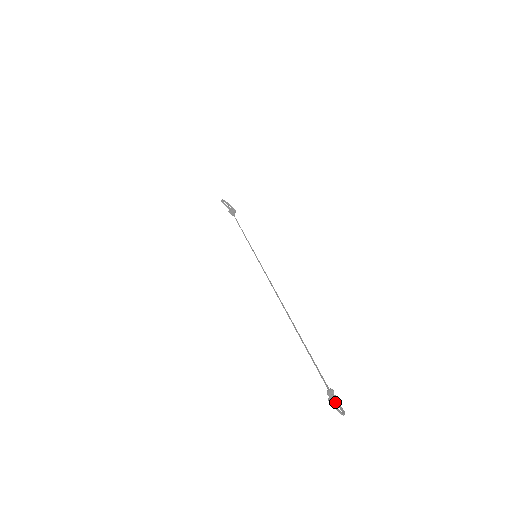
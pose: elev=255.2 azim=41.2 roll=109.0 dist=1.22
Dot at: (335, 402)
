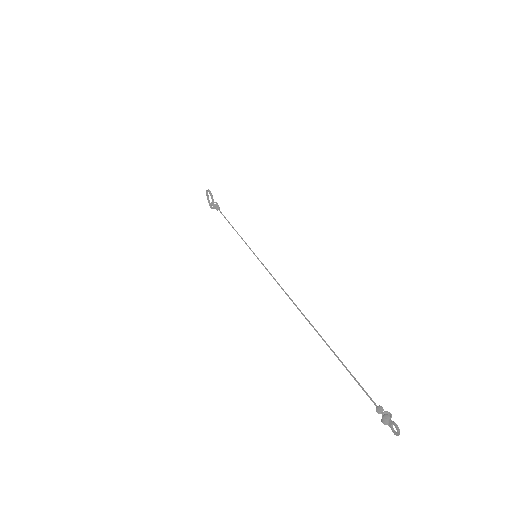
Dot at: (391, 420)
